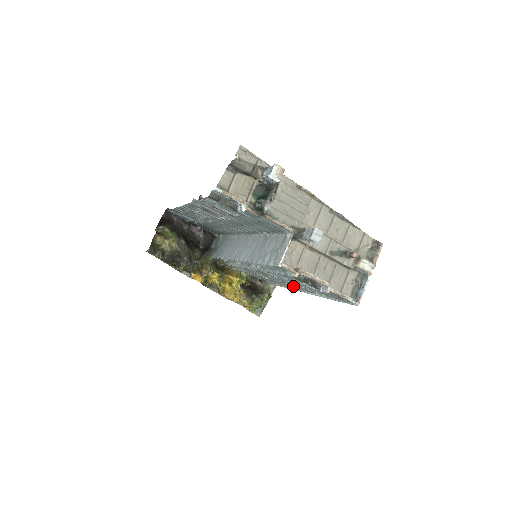
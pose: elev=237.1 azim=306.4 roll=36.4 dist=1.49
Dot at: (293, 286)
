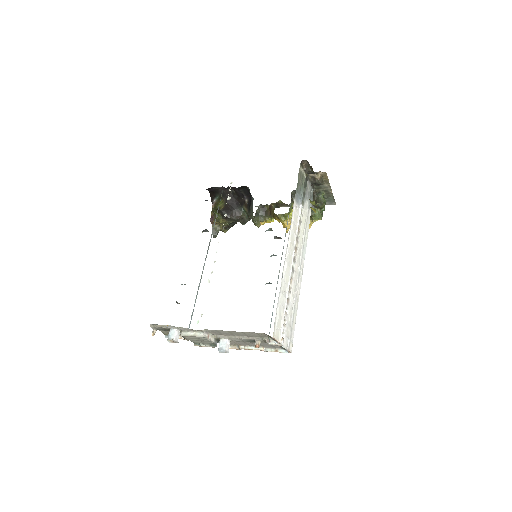
Dot at: occluded
